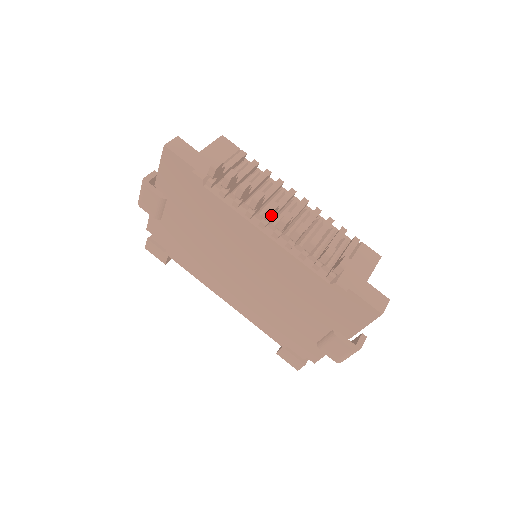
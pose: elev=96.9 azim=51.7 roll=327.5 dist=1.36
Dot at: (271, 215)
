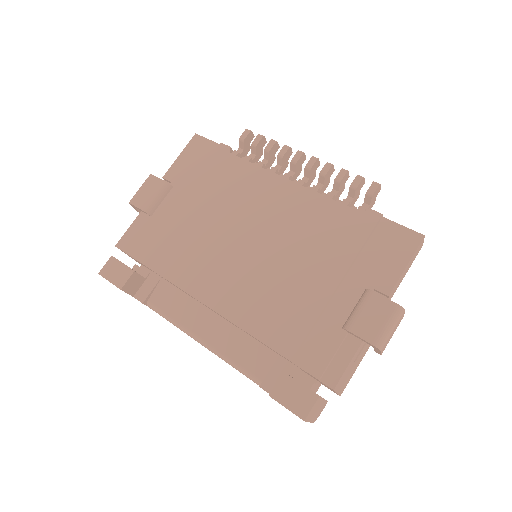
Dot at: (300, 159)
